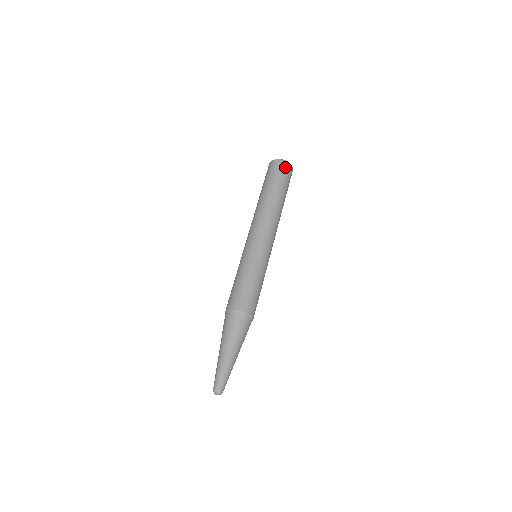
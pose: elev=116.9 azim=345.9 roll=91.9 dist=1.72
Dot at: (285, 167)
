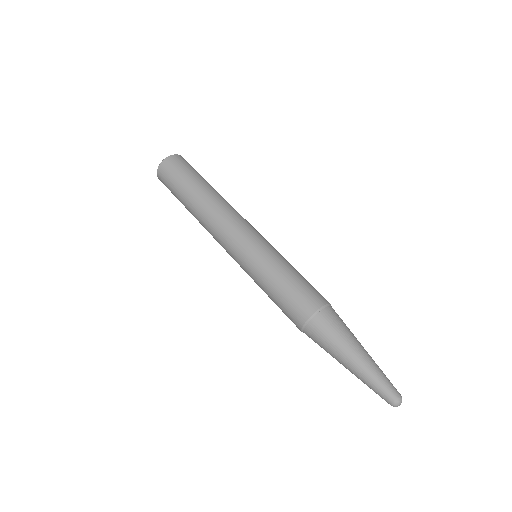
Dot at: (169, 166)
